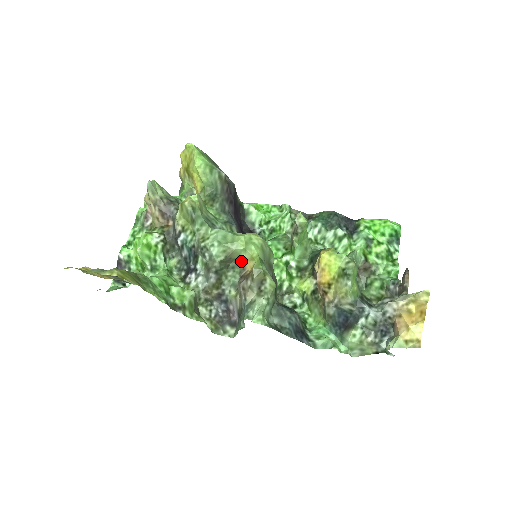
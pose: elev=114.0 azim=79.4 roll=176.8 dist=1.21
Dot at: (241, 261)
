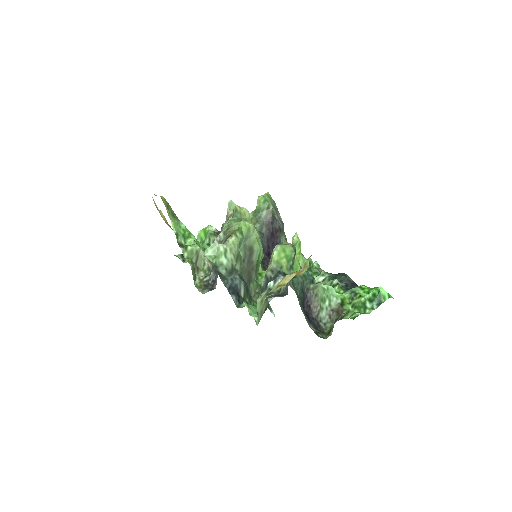
Dot at: occluded
